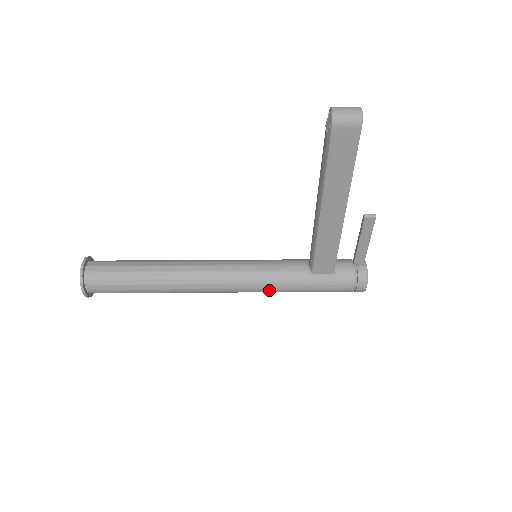
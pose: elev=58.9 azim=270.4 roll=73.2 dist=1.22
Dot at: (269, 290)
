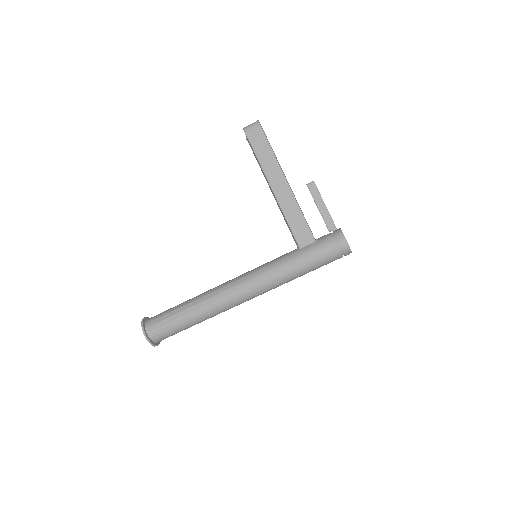
Dot at: (274, 276)
